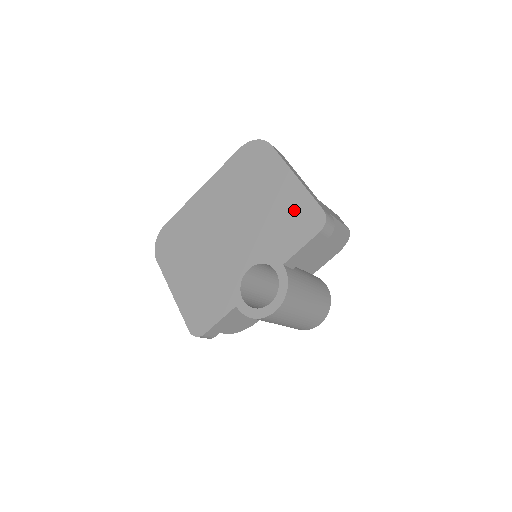
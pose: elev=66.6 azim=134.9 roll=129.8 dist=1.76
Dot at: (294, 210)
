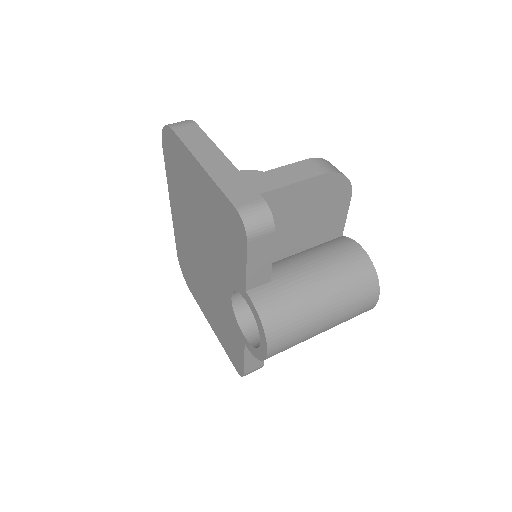
Dot at: (220, 215)
